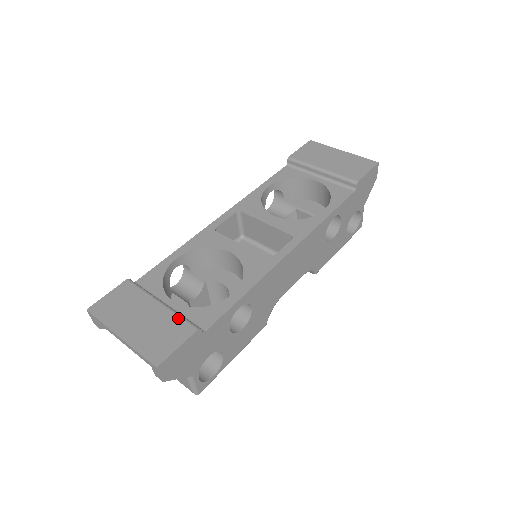
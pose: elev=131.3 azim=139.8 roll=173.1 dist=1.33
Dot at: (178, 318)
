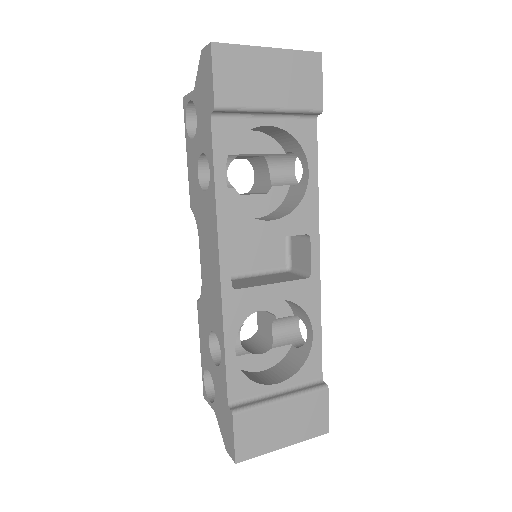
Dot at: (308, 396)
